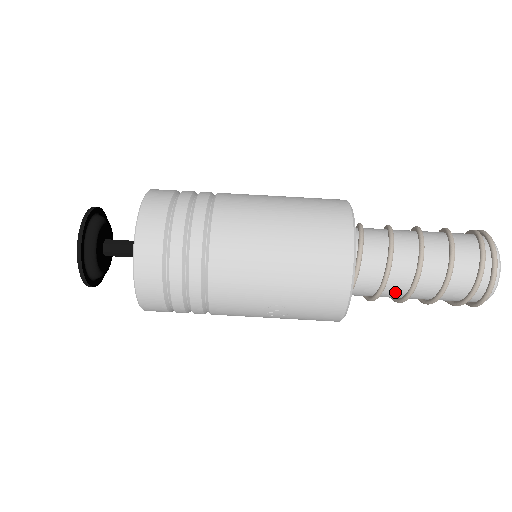
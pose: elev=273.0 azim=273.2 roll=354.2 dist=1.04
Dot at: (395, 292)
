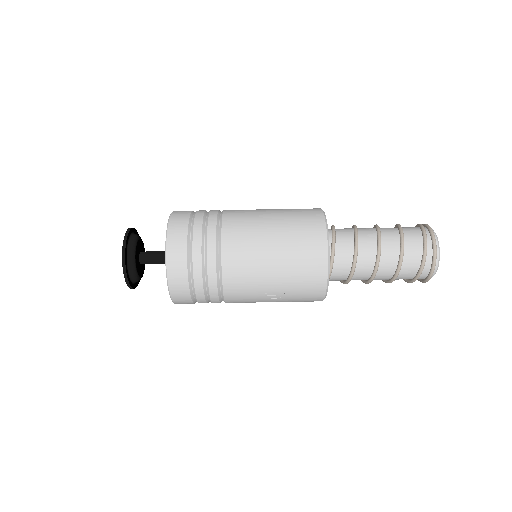
Dot at: (363, 274)
